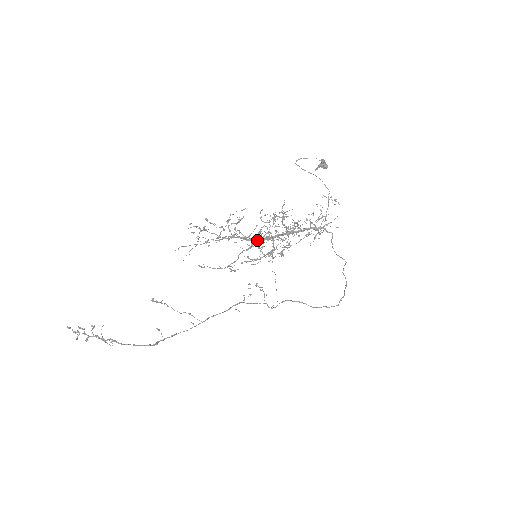
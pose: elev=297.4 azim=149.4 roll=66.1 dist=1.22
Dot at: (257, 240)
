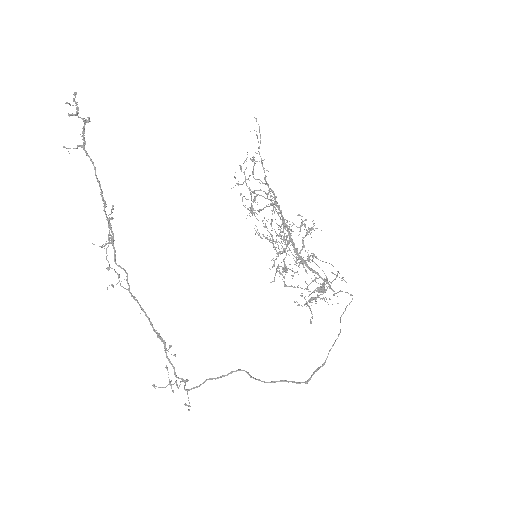
Dot at: (283, 219)
